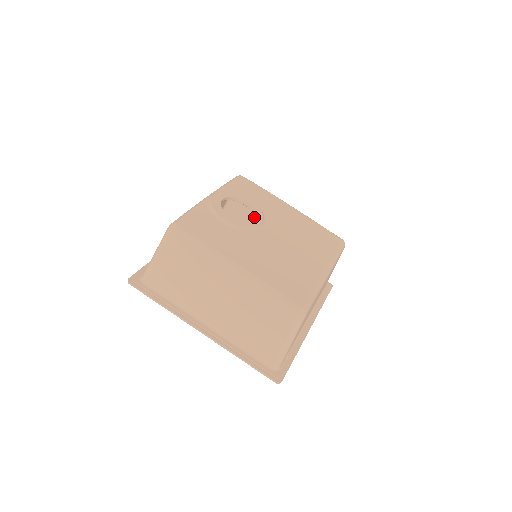
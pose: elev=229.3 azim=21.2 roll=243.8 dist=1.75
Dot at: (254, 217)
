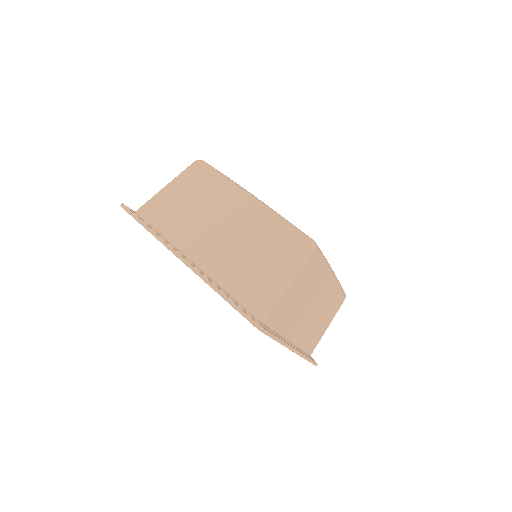
Dot at: occluded
